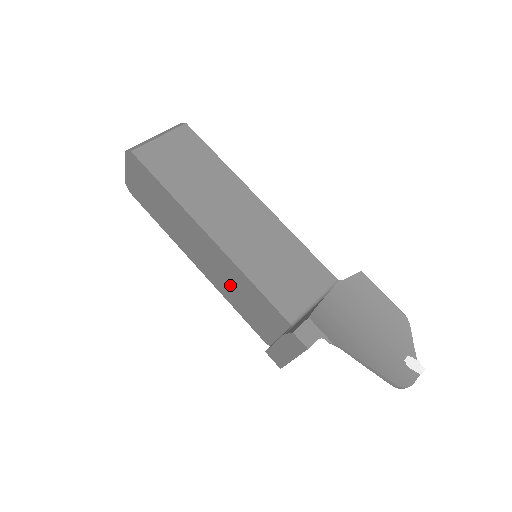
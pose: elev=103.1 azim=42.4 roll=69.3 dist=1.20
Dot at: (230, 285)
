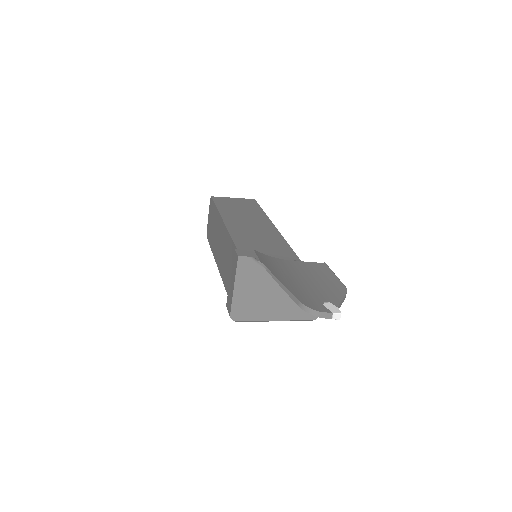
Dot at: (227, 263)
